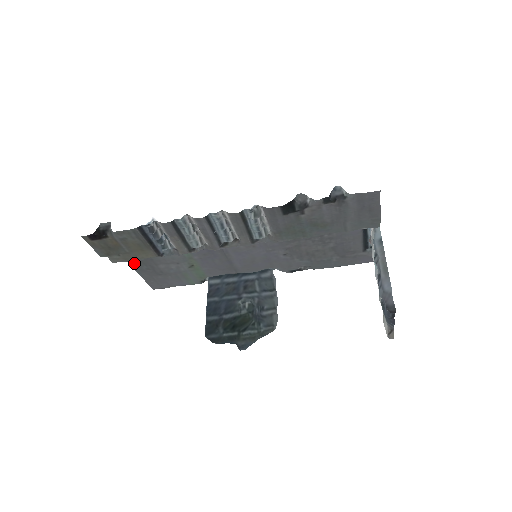
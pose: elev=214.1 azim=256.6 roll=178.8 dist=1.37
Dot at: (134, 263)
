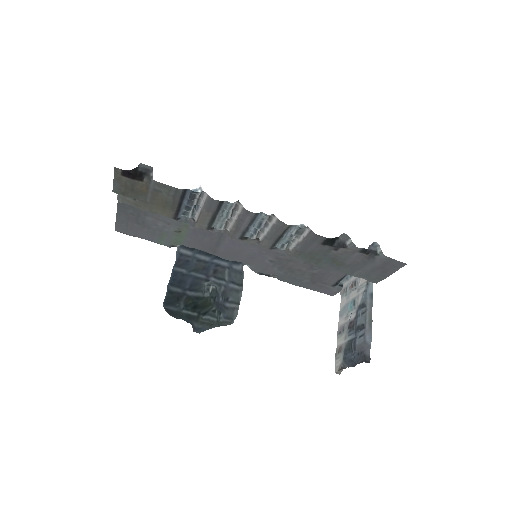
Dot at: (123, 203)
